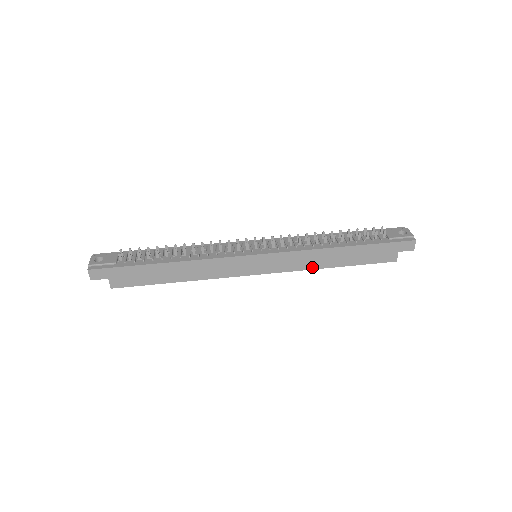
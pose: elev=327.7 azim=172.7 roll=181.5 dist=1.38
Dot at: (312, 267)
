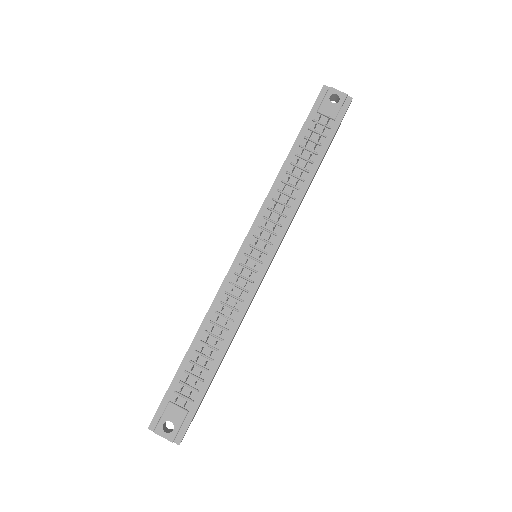
Dot at: occluded
